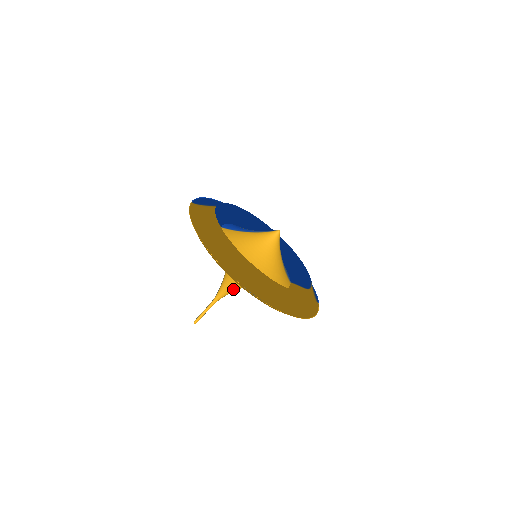
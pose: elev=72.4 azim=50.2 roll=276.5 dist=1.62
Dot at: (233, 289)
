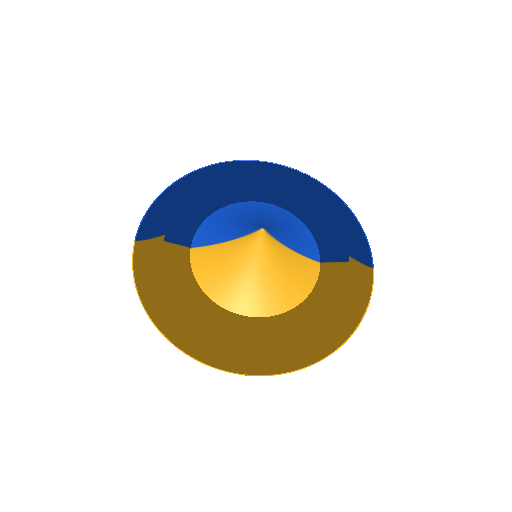
Dot at: occluded
